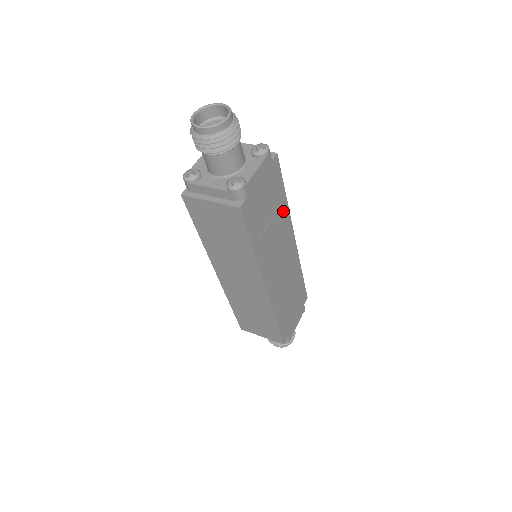
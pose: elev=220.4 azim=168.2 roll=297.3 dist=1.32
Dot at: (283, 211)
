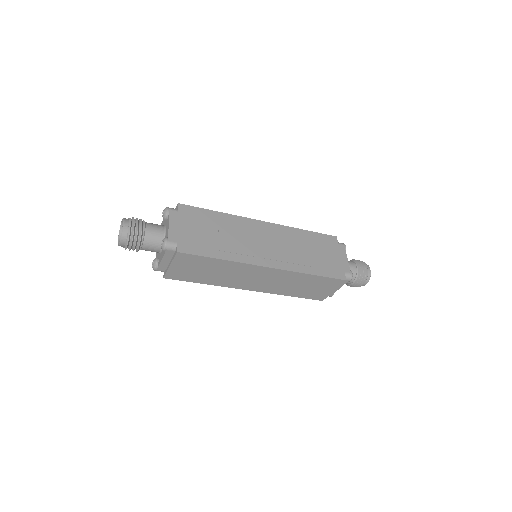
Dot at: (227, 220)
